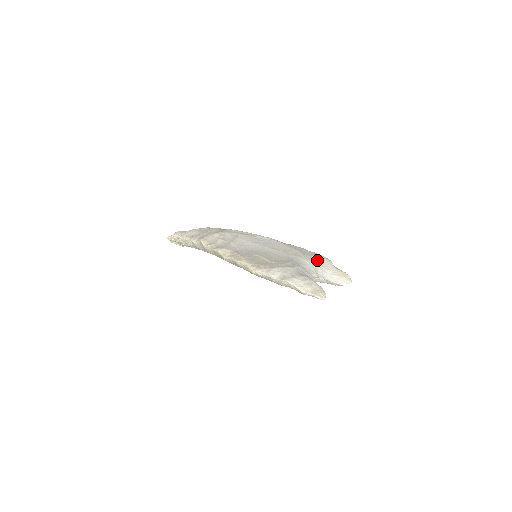
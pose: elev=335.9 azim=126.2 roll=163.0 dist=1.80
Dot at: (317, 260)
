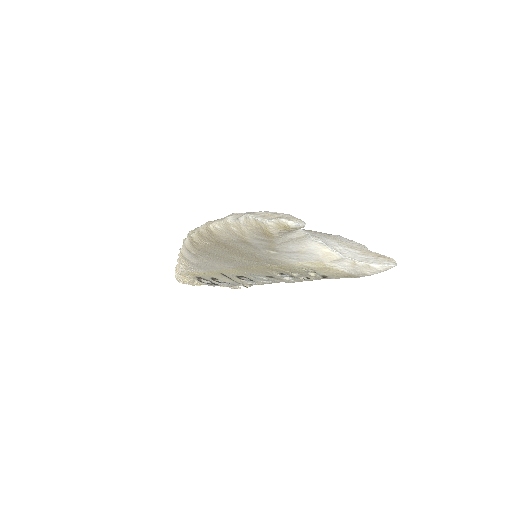
Dot at: (335, 237)
